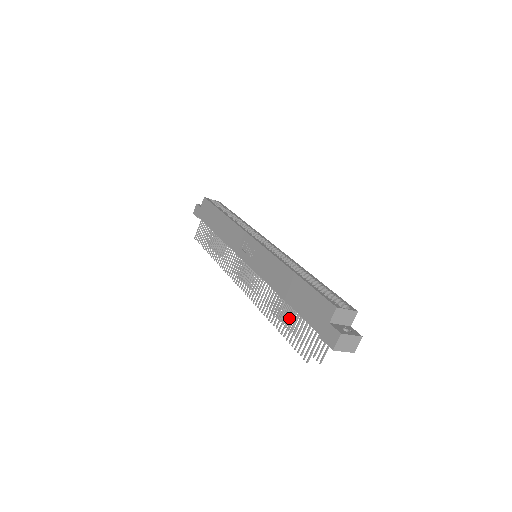
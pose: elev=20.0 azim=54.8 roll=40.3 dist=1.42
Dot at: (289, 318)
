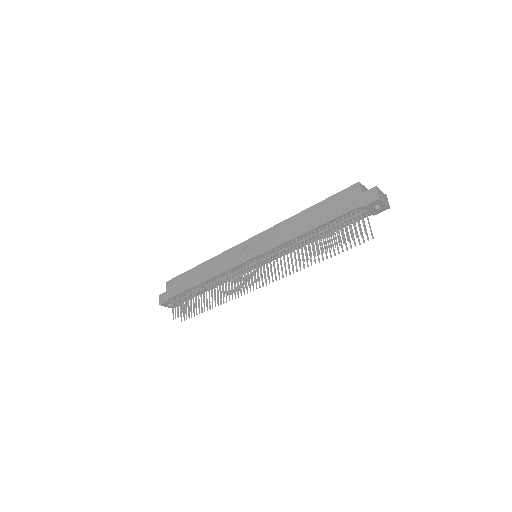
Dot at: (321, 252)
